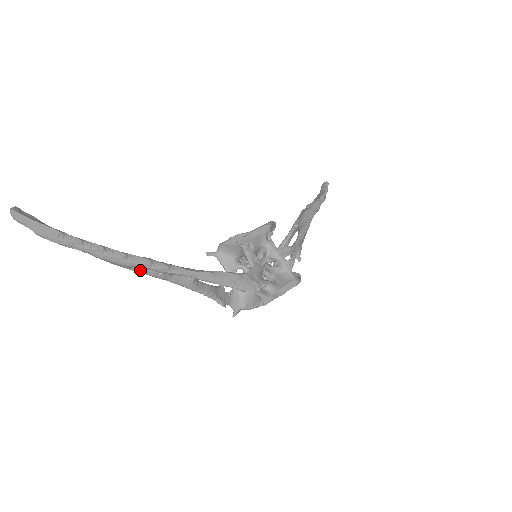
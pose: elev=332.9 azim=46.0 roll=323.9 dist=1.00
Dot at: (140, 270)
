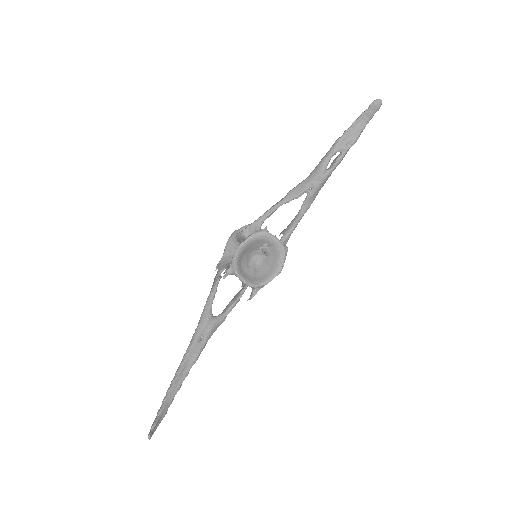
Dot at: (189, 354)
